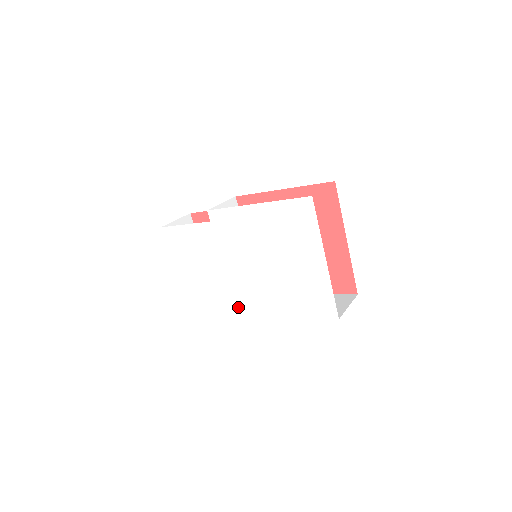
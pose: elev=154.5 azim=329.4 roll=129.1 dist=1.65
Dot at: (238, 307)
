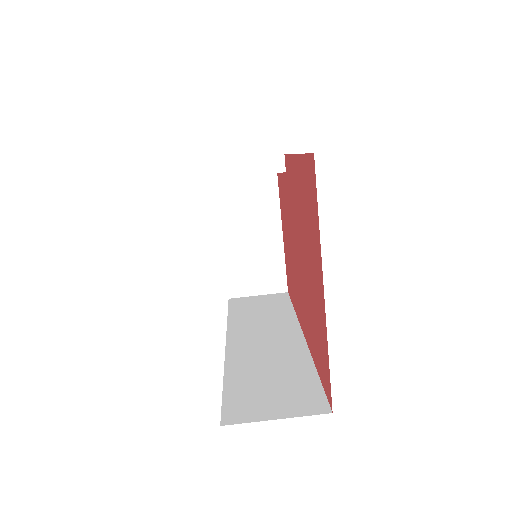
Dot at: occluded
